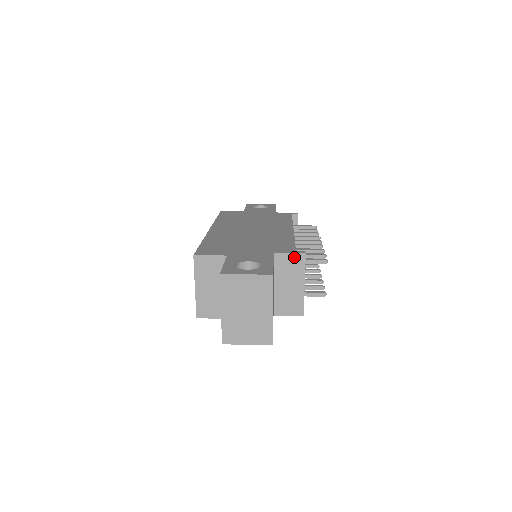
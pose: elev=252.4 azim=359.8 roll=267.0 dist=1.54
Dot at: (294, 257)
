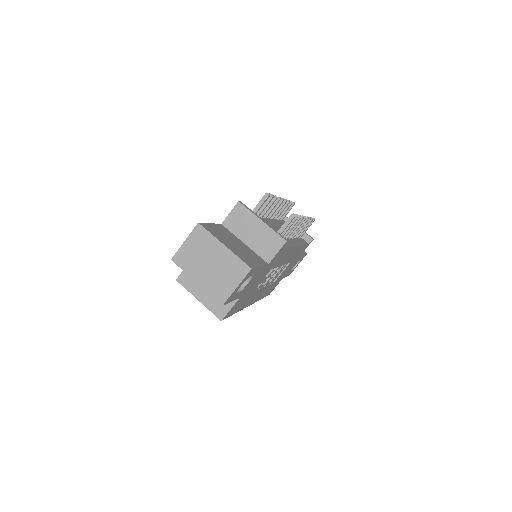
Dot at: (235, 212)
